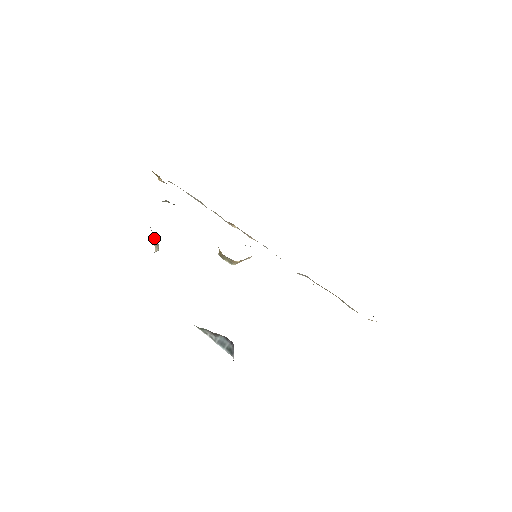
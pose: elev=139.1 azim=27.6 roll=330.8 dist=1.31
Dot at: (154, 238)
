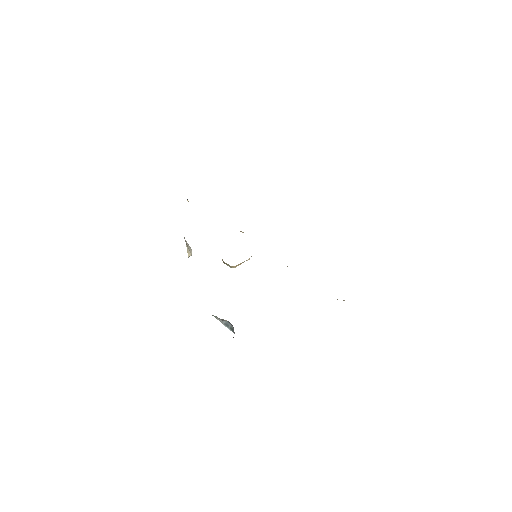
Dot at: (187, 247)
